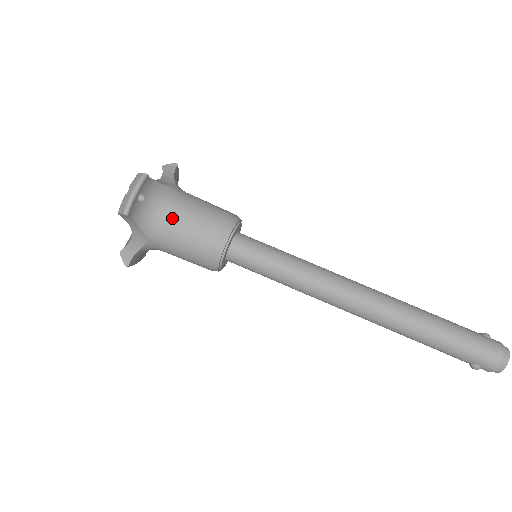
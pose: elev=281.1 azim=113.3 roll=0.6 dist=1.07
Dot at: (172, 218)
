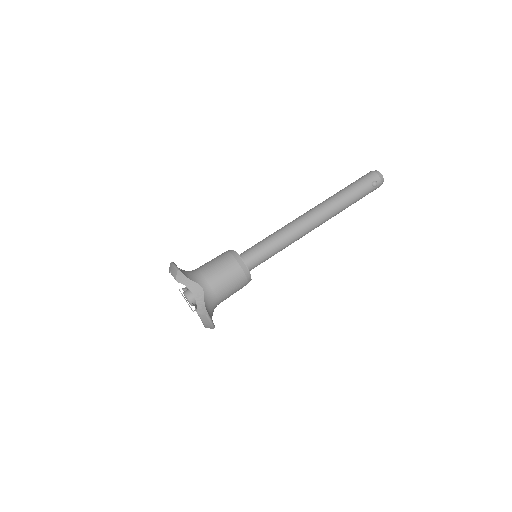
Dot at: (202, 269)
